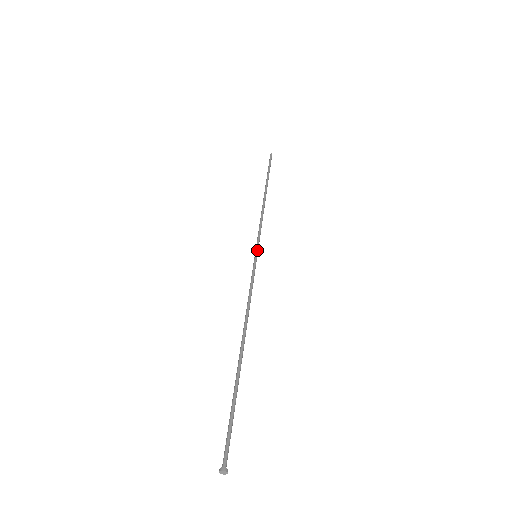
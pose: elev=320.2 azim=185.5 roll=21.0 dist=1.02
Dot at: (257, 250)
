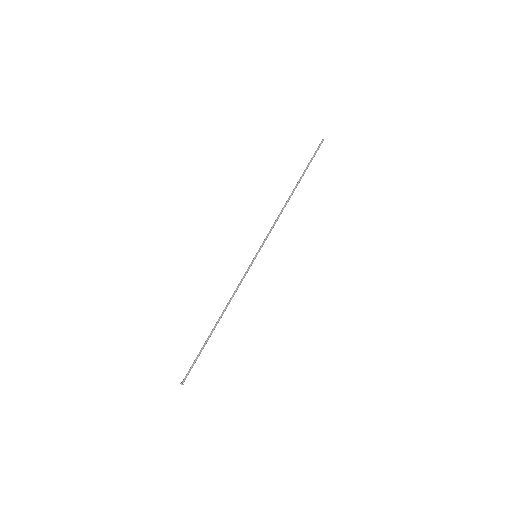
Dot at: occluded
